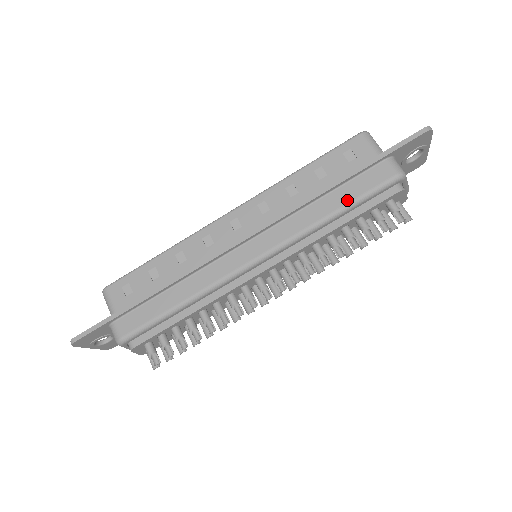
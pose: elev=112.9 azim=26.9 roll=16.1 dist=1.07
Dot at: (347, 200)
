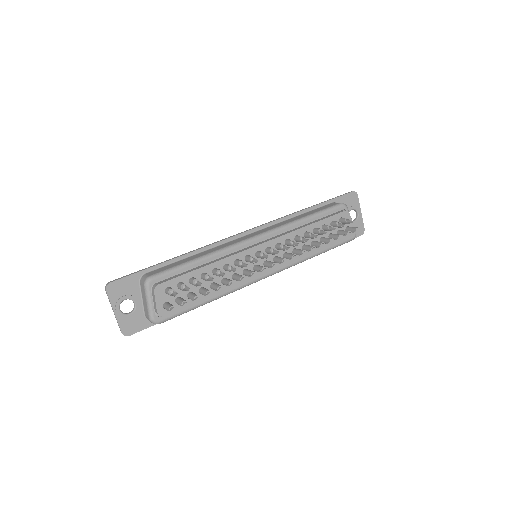
Dot at: (313, 212)
